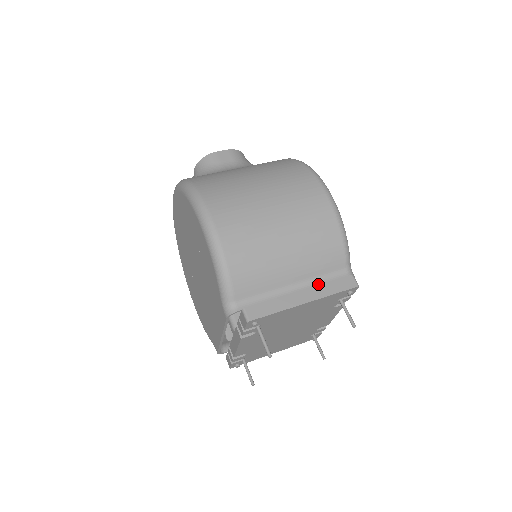
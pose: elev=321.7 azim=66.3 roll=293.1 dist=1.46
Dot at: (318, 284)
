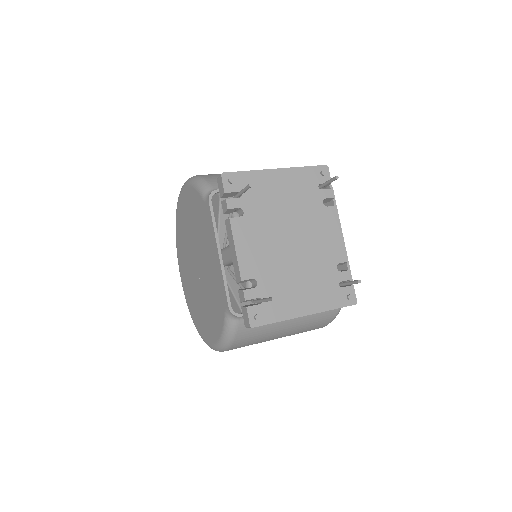
Dot at: occluded
